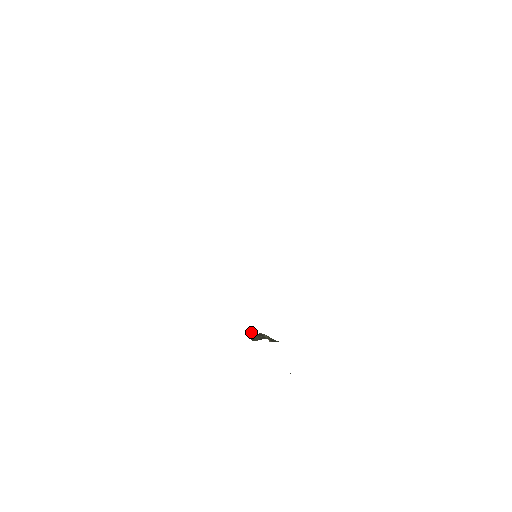
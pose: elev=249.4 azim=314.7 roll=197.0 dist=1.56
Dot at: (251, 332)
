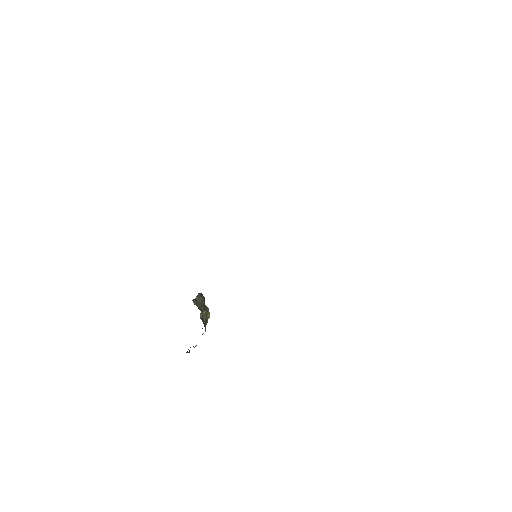
Dot at: (203, 298)
